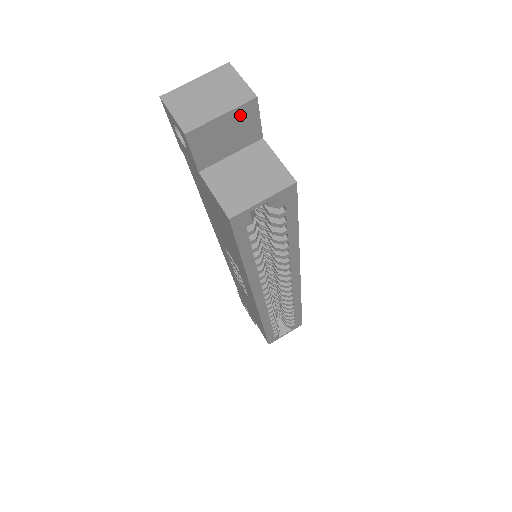
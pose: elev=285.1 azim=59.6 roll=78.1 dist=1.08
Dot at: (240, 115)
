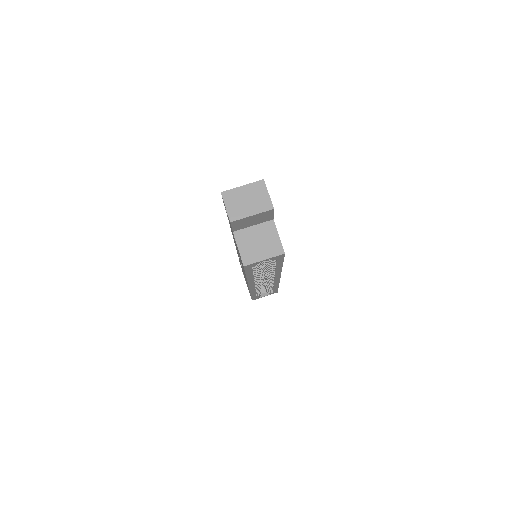
Dot at: (262, 214)
